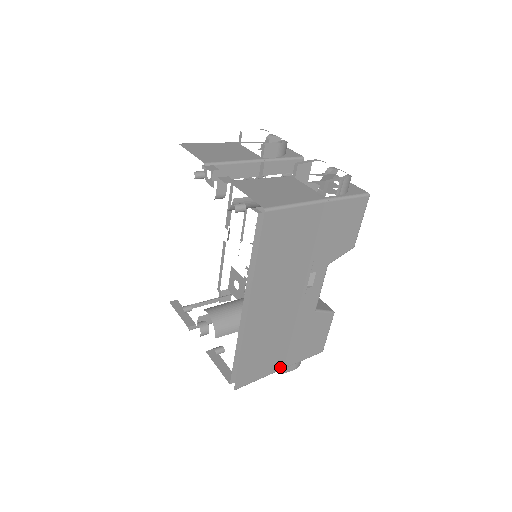
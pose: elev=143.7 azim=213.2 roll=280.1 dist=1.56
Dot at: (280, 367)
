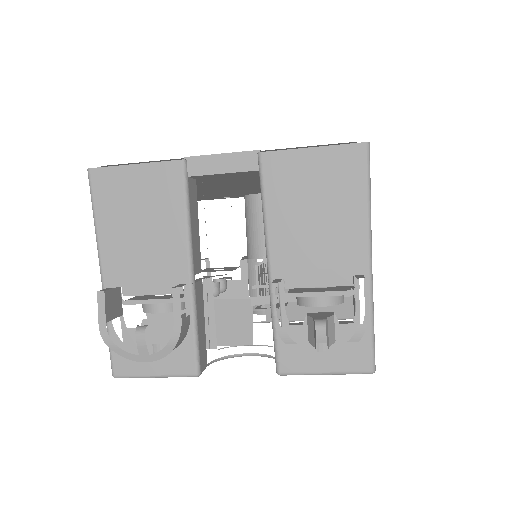
Dot at: (370, 255)
